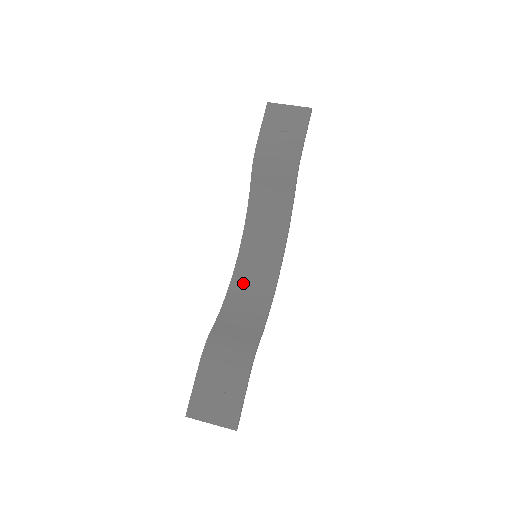
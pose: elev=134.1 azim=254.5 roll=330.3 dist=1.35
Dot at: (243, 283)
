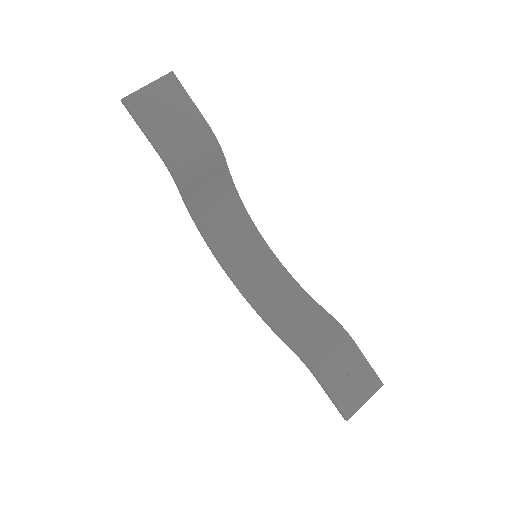
Dot at: (256, 287)
